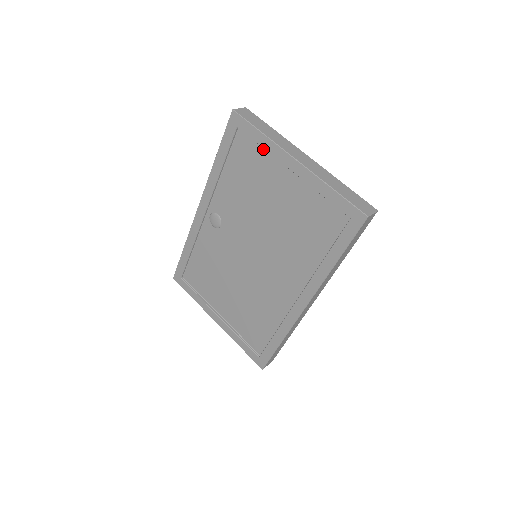
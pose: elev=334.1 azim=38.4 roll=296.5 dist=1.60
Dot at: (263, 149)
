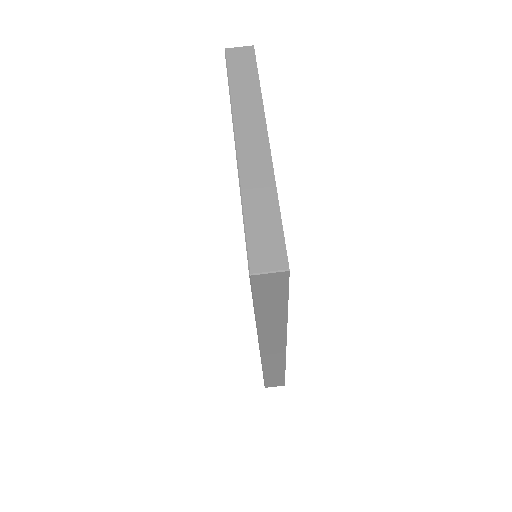
Dot at: occluded
